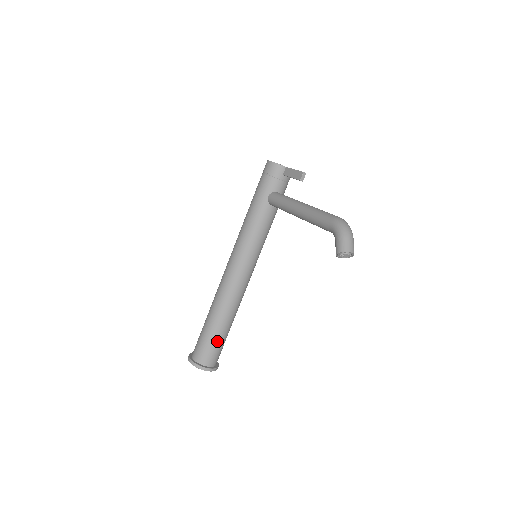
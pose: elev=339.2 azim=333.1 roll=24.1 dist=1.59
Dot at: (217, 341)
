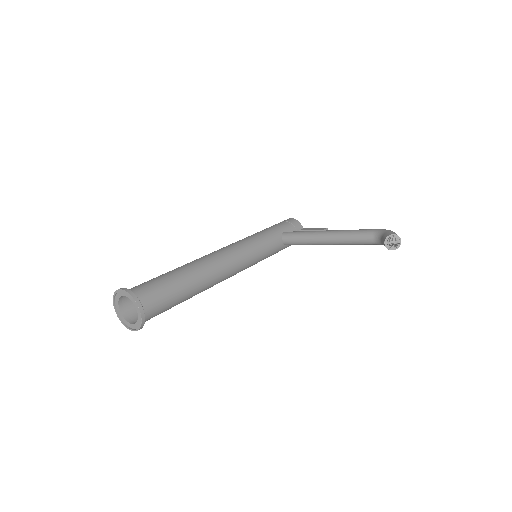
Dot at: (171, 293)
